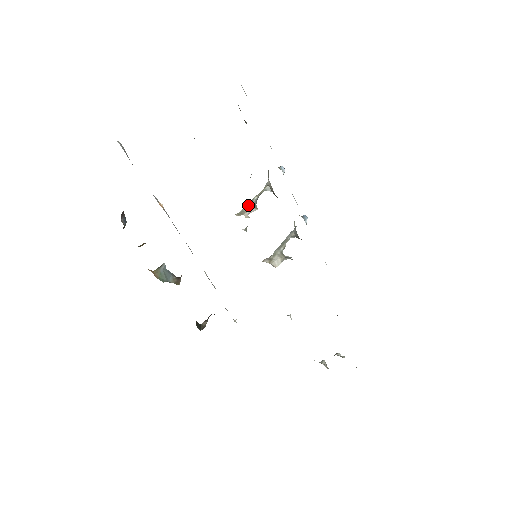
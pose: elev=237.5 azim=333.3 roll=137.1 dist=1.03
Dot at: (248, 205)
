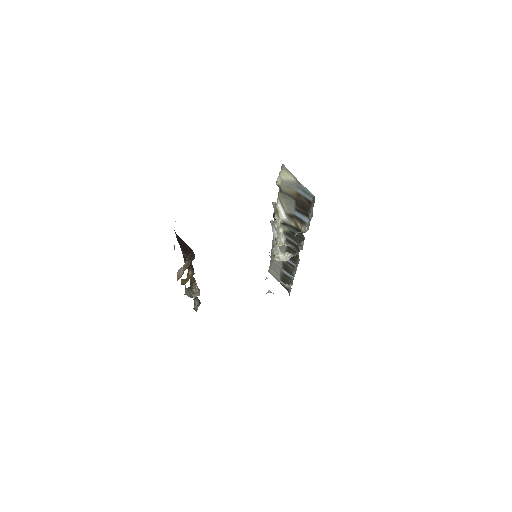
Dot at: (280, 237)
